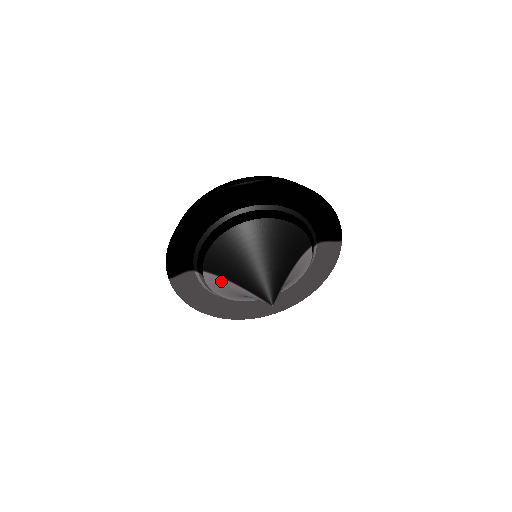
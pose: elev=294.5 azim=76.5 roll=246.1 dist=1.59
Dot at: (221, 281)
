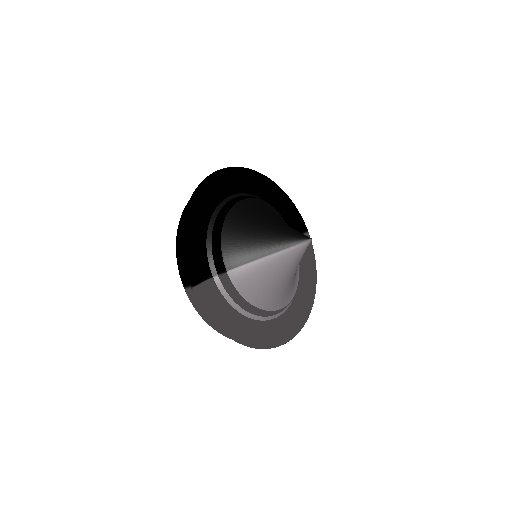
Dot at: (245, 272)
